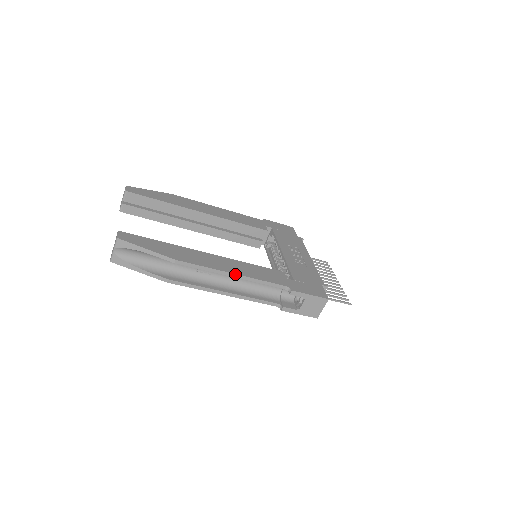
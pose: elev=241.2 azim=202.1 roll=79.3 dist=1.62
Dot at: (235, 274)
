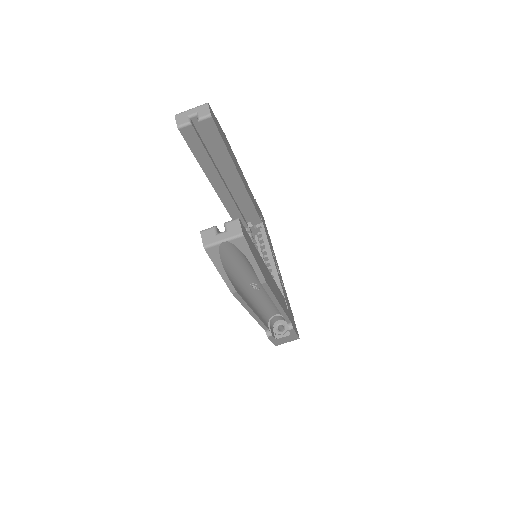
Dot at: (280, 305)
